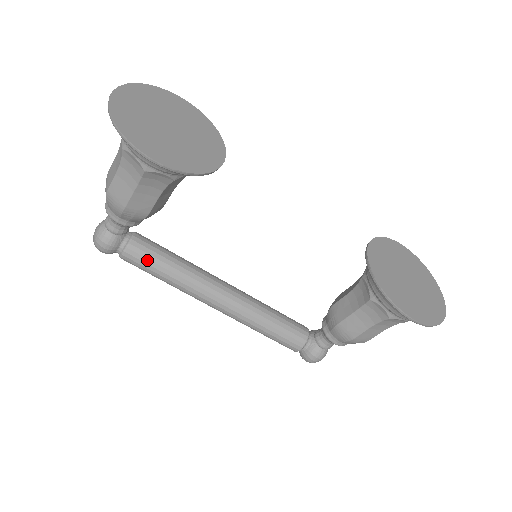
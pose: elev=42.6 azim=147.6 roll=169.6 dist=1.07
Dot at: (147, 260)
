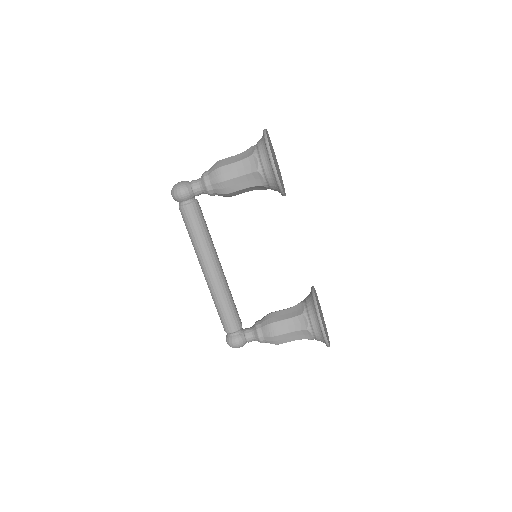
Dot at: (197, 218)
